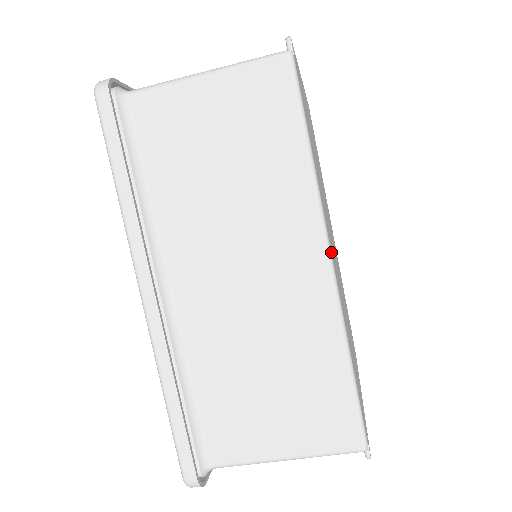
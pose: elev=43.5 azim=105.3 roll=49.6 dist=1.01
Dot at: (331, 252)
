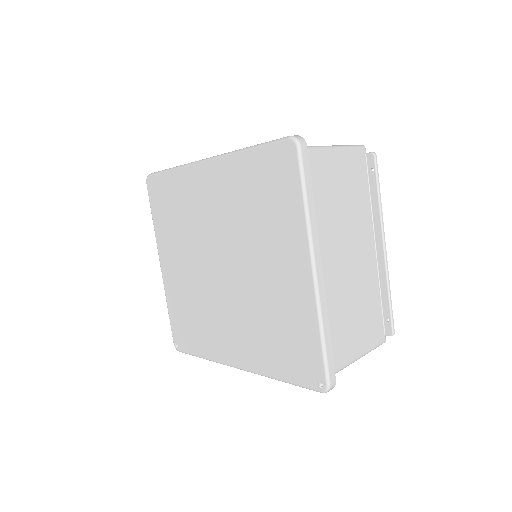
Dot at: occluded
